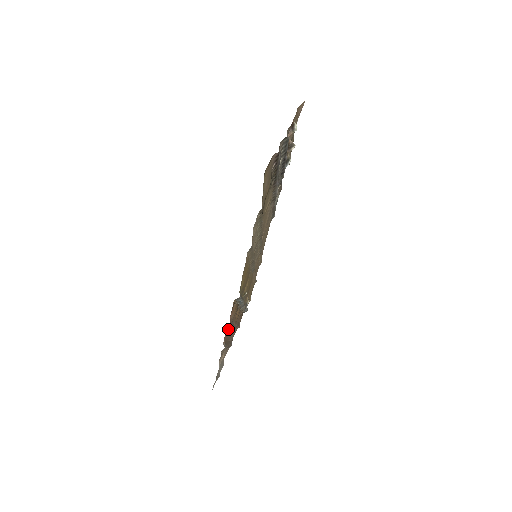
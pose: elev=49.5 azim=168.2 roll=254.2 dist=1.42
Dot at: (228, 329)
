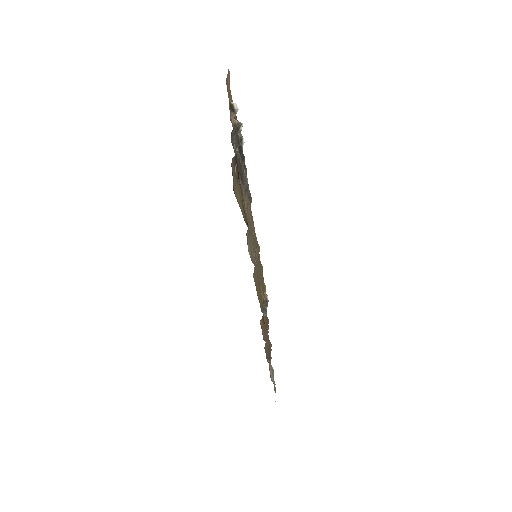
Dot at: (265, 345)
